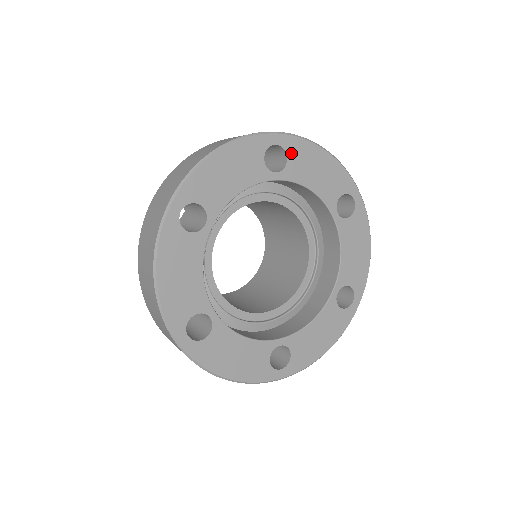
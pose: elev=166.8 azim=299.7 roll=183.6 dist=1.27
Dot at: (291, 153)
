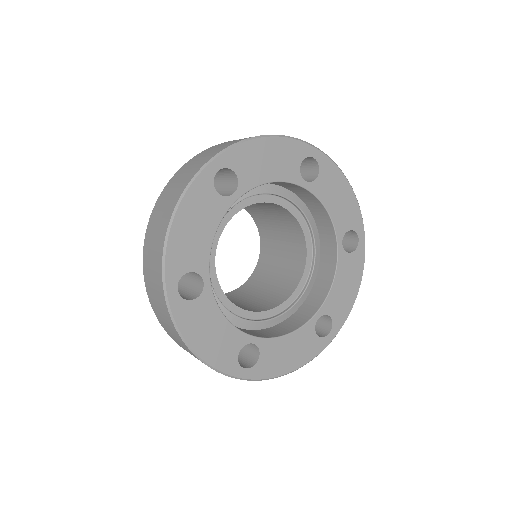
Dot at: (323, 172)
